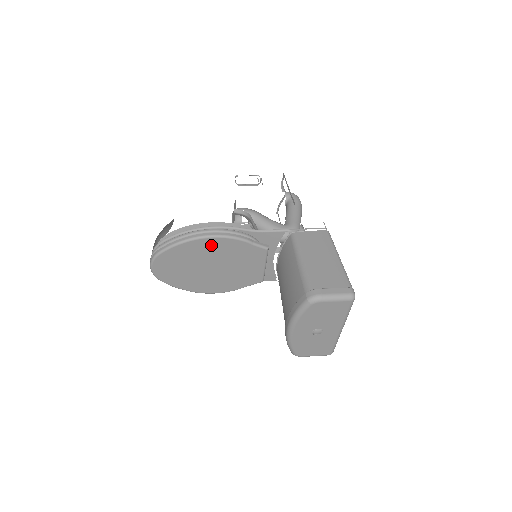
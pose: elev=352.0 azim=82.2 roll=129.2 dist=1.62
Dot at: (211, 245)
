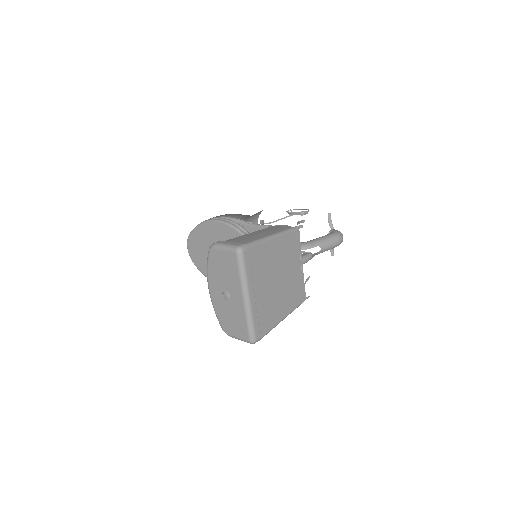
Dot at: (215, 229)
